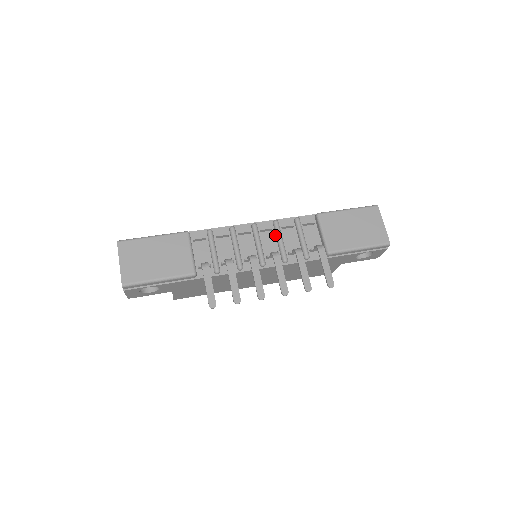
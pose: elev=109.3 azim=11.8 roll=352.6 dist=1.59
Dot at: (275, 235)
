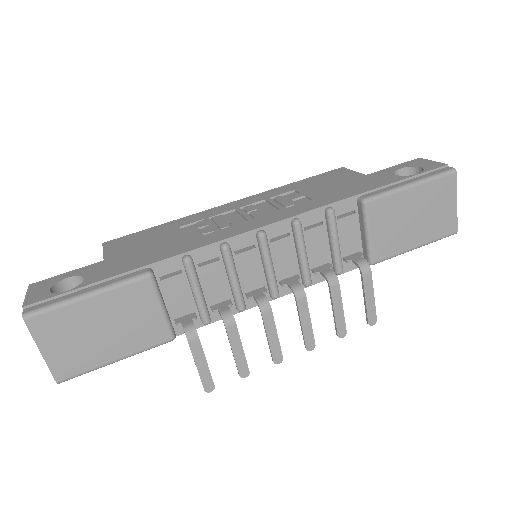
Dot at: (294, 243)
